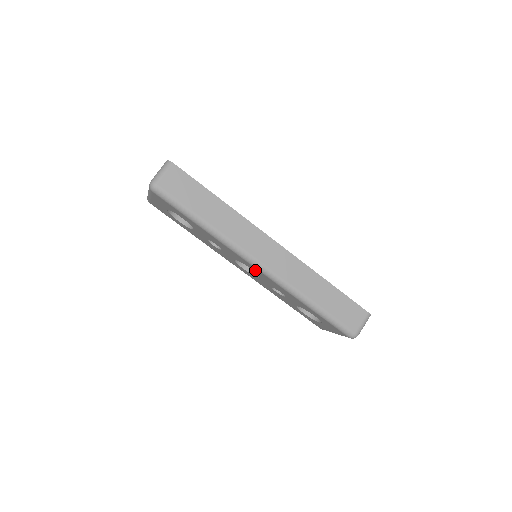
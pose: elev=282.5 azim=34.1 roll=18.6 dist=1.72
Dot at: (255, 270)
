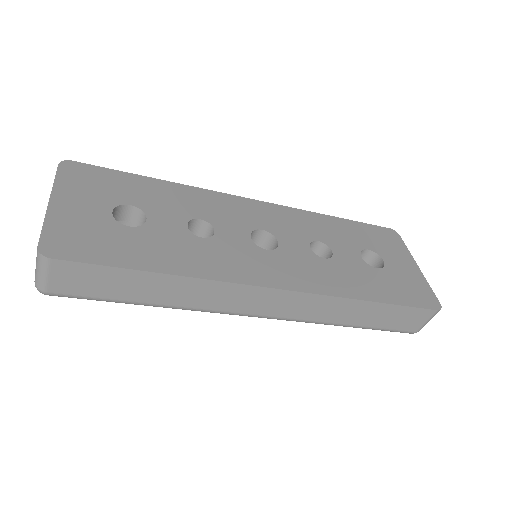
Dot at: occluded
